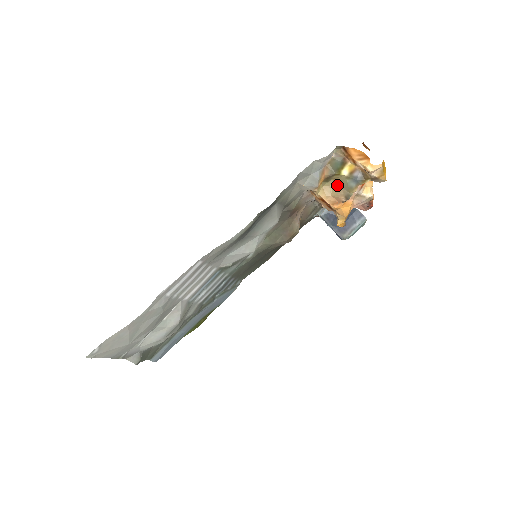
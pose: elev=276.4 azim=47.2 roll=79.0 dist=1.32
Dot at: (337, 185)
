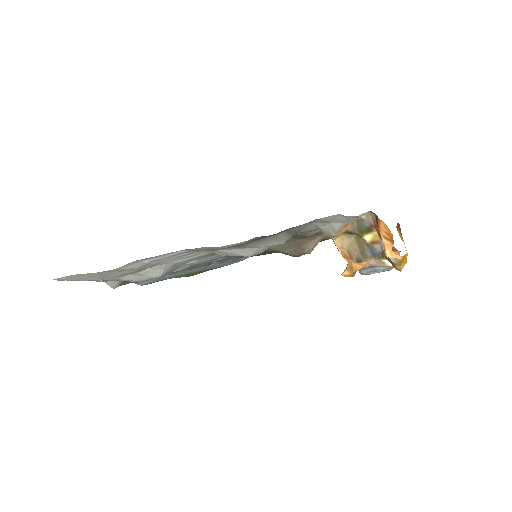
Dot at: (356, 243)
